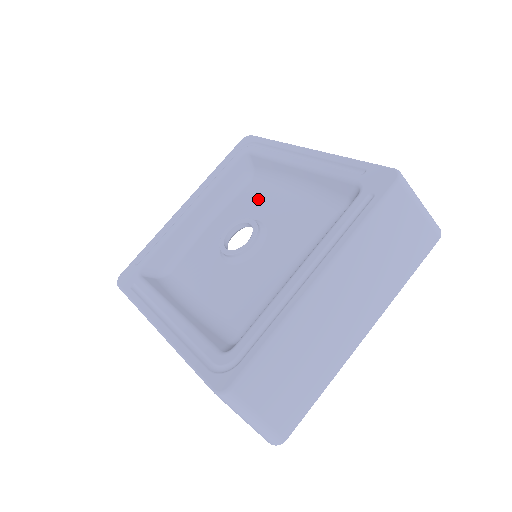
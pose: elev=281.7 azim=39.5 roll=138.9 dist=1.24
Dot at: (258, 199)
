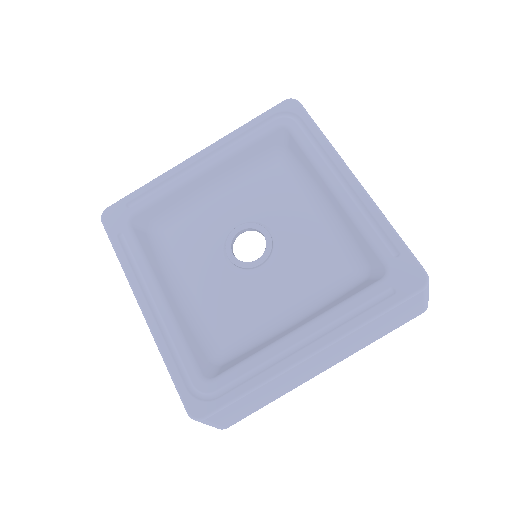
Dot at: (280, 199)
